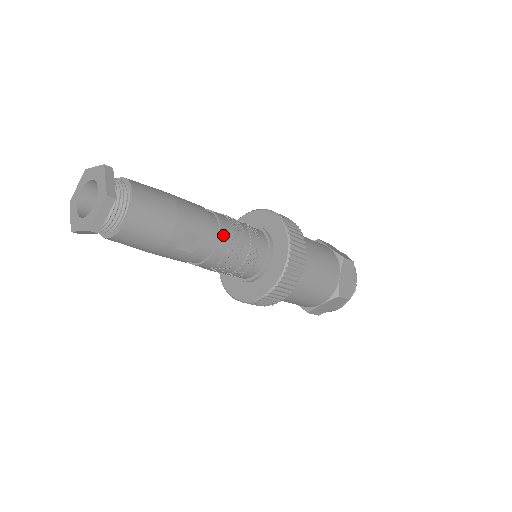
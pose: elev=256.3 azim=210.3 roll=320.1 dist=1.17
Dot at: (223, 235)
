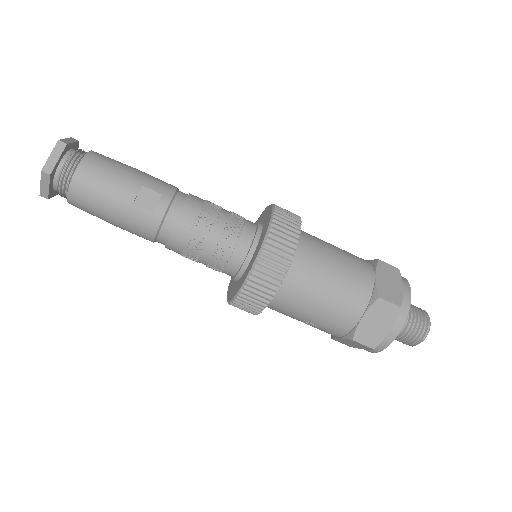
Dot at: (191, 201)
